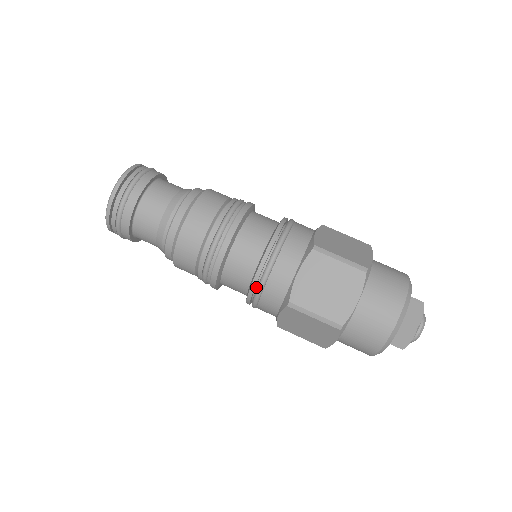
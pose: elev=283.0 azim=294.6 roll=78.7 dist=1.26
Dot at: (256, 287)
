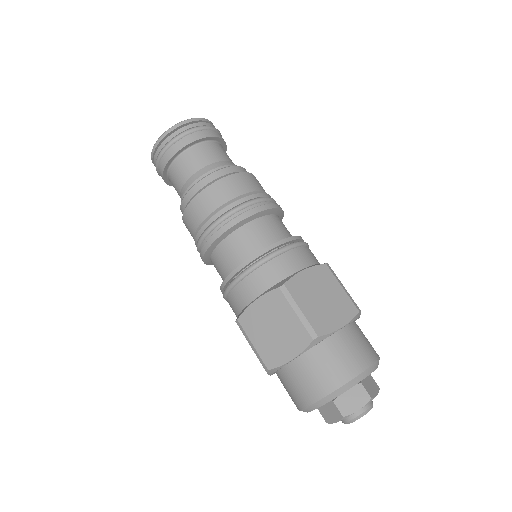
Dot at: (255, 262)
